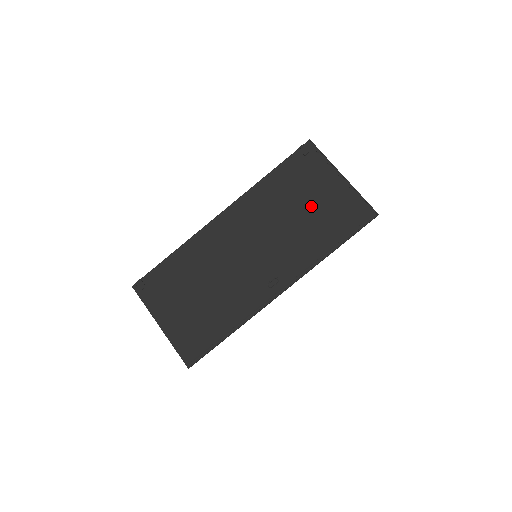
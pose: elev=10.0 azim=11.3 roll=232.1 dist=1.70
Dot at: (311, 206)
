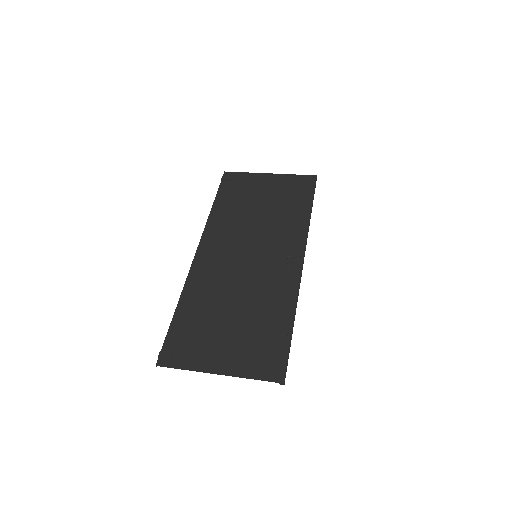
Dot at: (266, 201)
